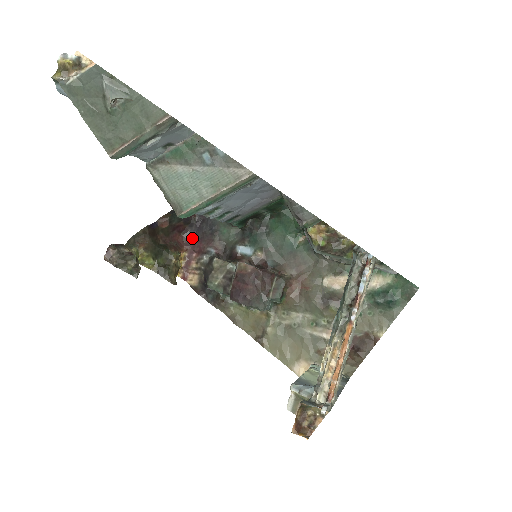
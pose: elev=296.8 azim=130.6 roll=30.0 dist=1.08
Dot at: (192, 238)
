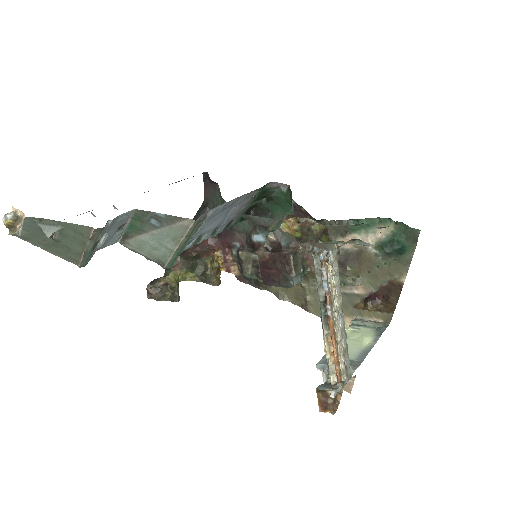
Dot at: (219, 237)
